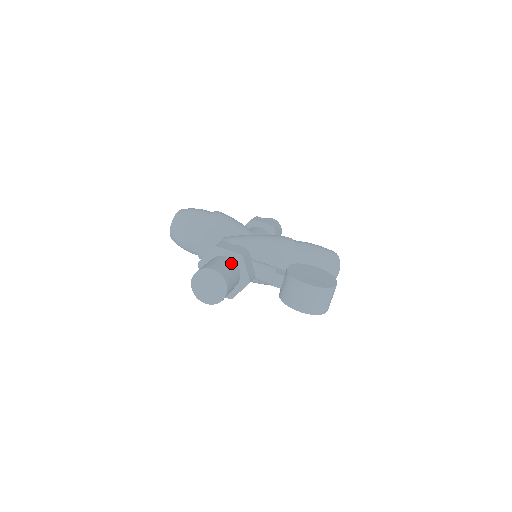
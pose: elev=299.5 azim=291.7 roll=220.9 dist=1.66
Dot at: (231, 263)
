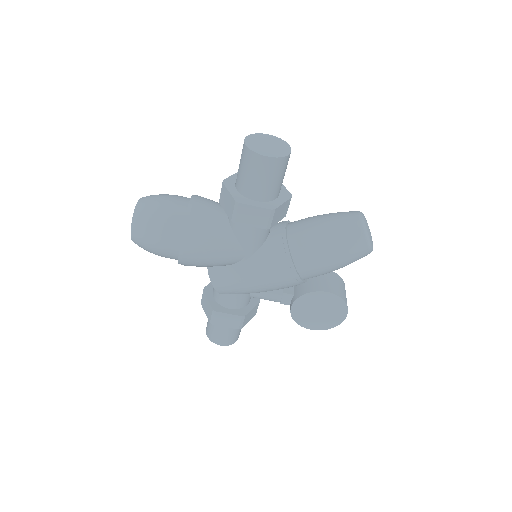
Dot at: occluded
